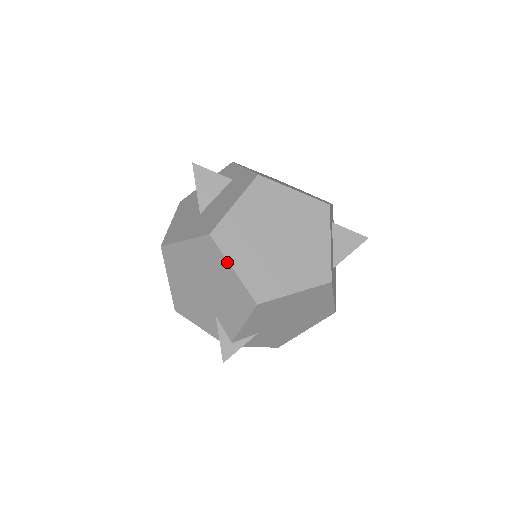
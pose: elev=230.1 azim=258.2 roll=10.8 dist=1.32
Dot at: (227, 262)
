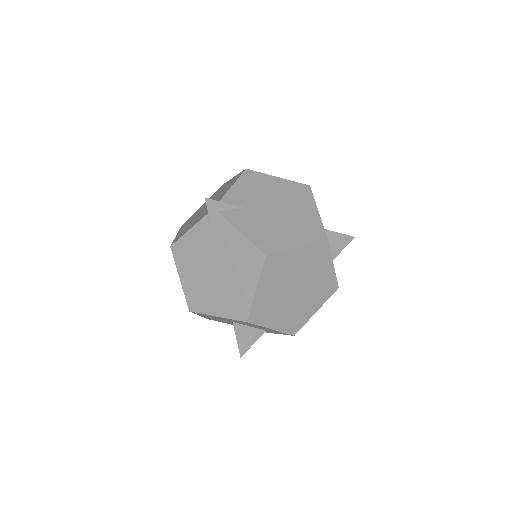
Dot at: occluded
